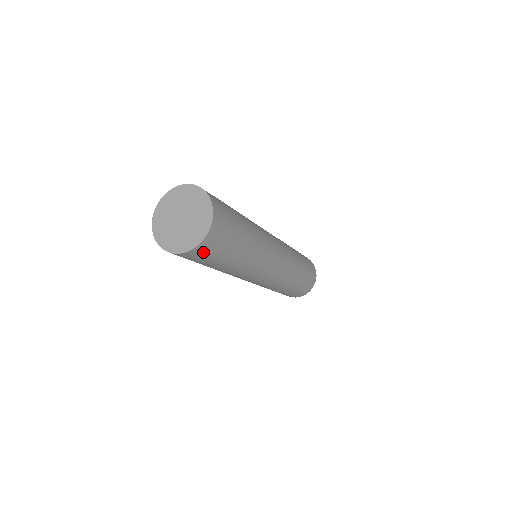
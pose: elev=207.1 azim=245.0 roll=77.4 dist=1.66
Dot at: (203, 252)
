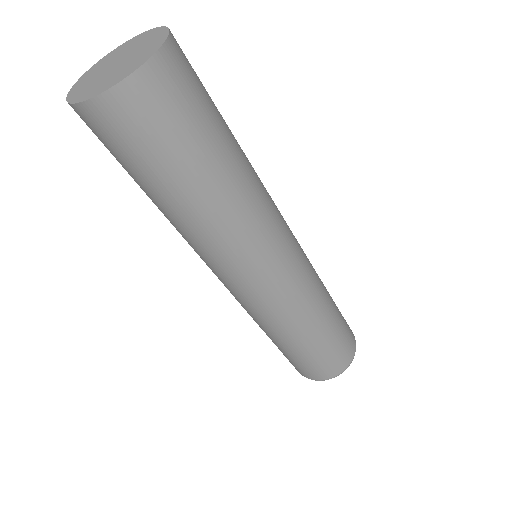
Dot at: (137, 113)
